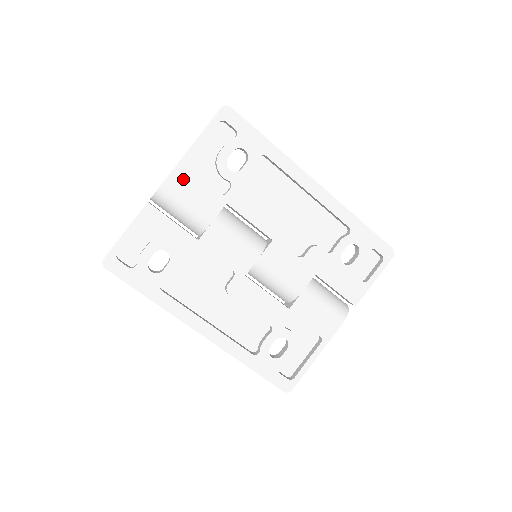
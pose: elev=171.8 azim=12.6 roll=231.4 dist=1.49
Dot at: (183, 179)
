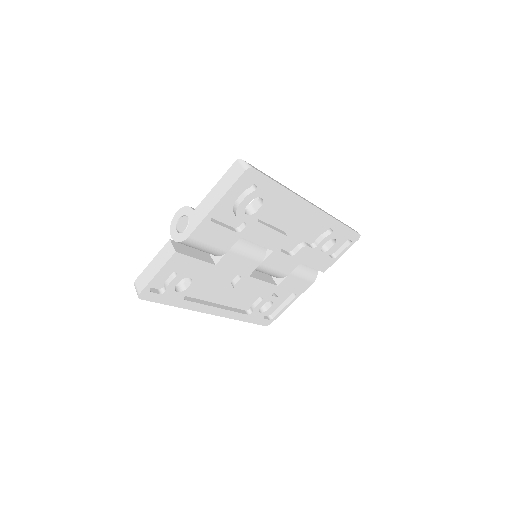
Dot at: (206, 230)
